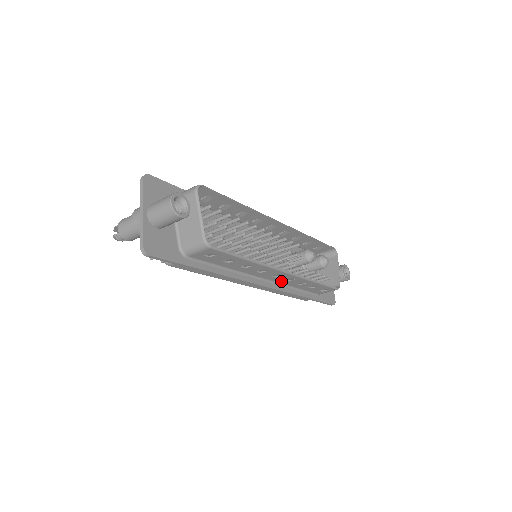
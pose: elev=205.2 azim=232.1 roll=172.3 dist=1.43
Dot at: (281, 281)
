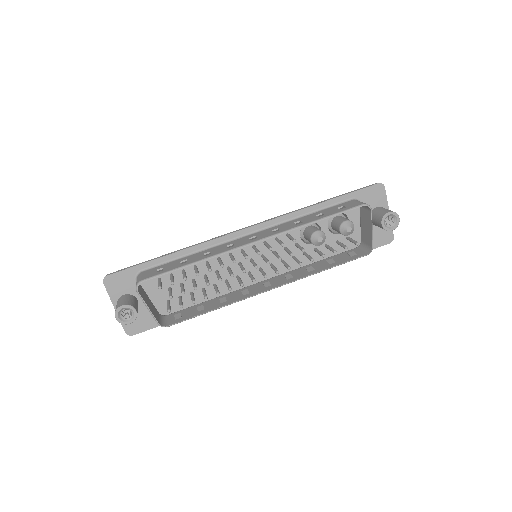
Dot at: occluded
